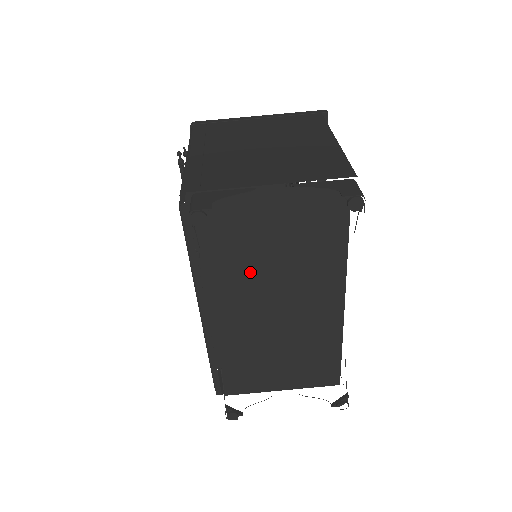
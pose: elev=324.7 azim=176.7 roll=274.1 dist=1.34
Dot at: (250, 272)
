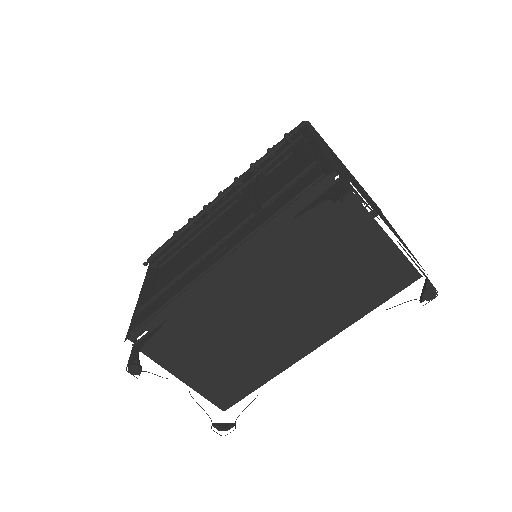
Dot at: (294, 269)
